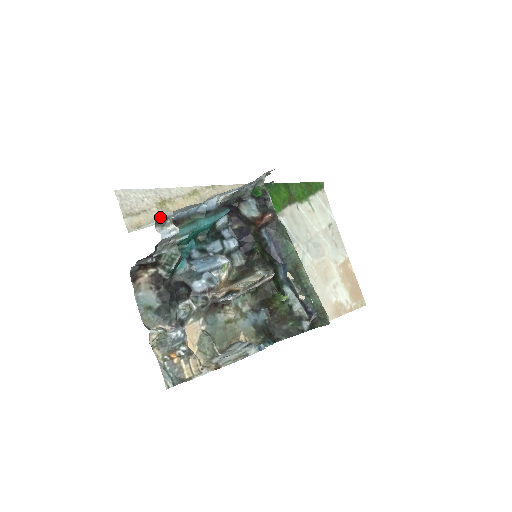
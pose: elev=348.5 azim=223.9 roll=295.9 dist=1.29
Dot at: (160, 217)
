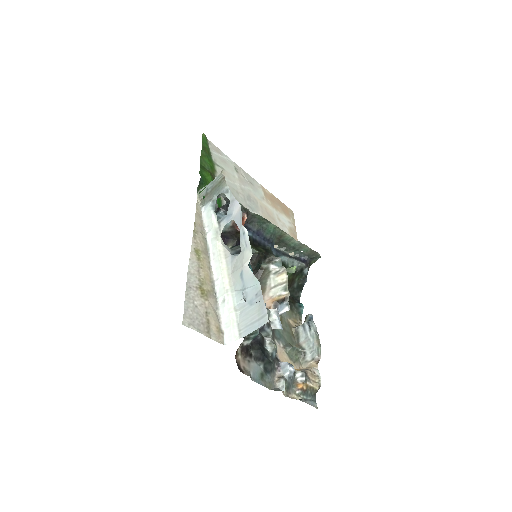
Dot at: (267, 316)
